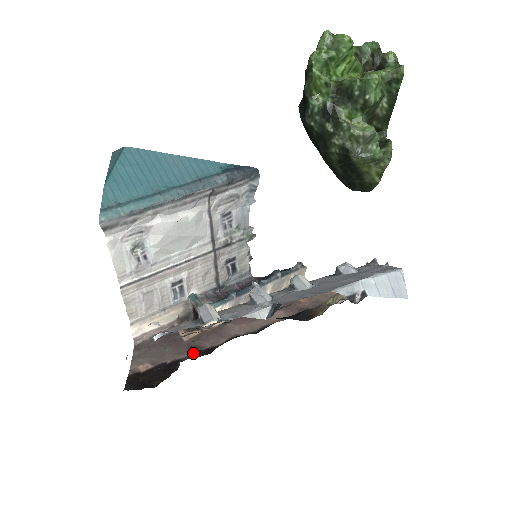
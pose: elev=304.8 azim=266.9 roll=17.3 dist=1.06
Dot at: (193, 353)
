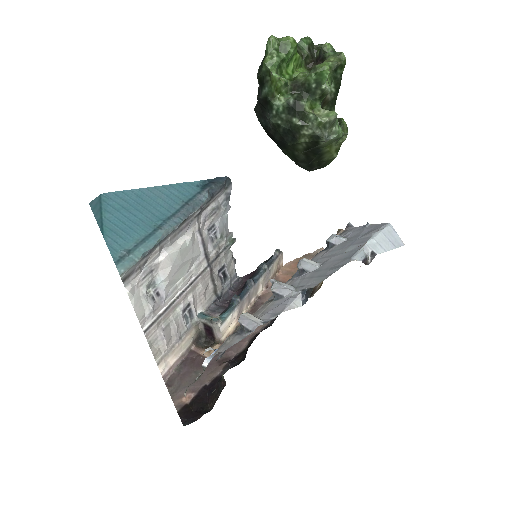
Dot at: (225, 366)
